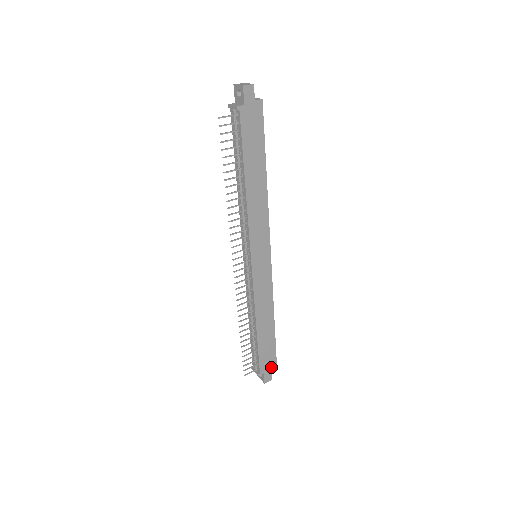
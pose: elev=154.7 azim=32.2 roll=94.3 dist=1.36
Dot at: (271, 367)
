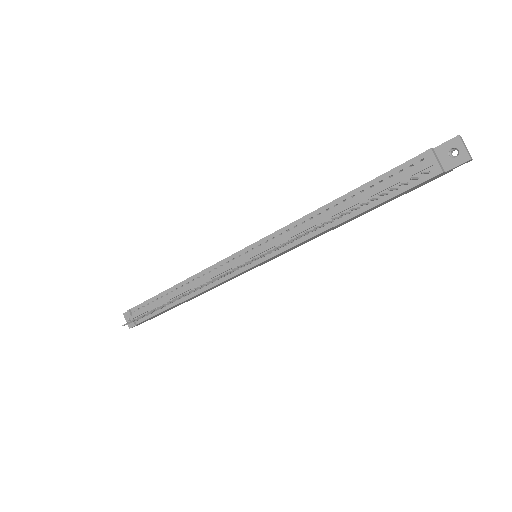
Dot at: (149, 319)
